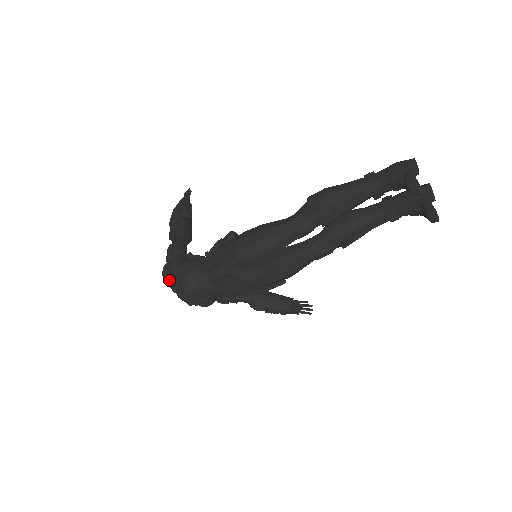
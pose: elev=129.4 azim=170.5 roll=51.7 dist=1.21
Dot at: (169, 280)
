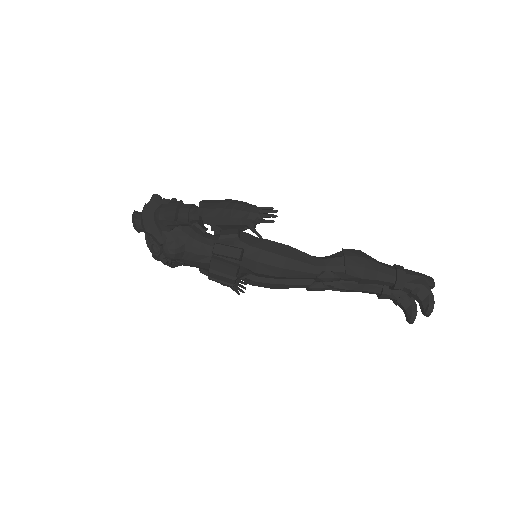
Dot at: (151, 230)
